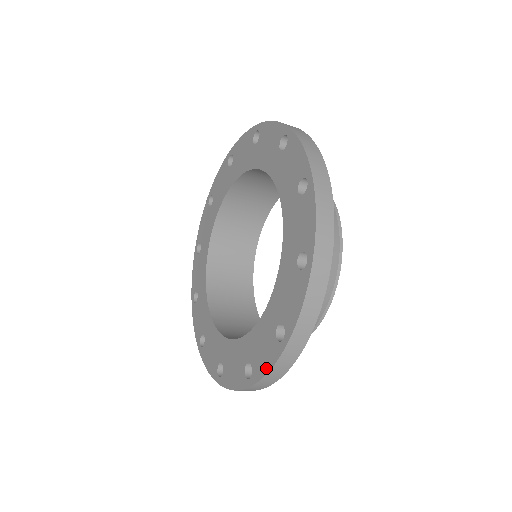
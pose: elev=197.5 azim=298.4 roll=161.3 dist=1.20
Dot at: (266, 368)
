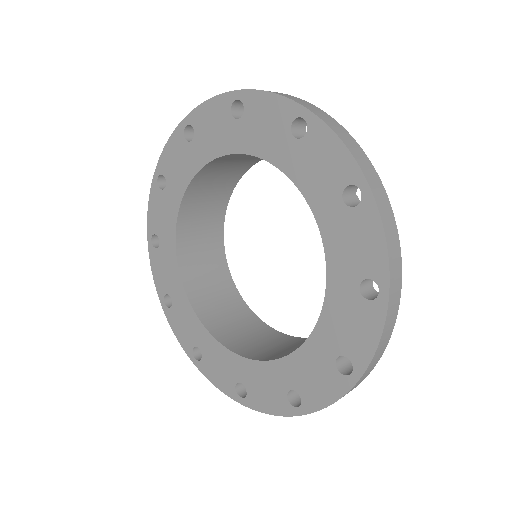
Dot at: (327, 400)
